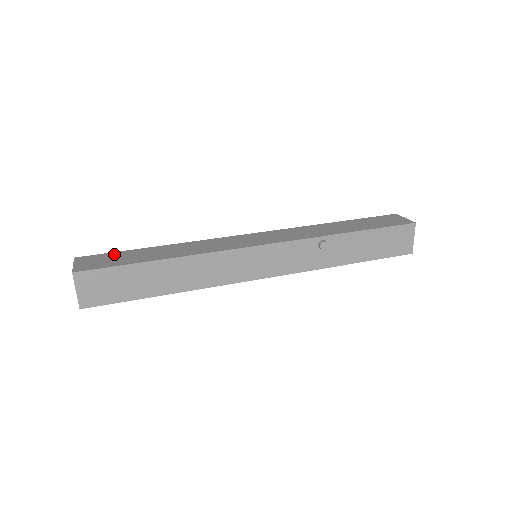
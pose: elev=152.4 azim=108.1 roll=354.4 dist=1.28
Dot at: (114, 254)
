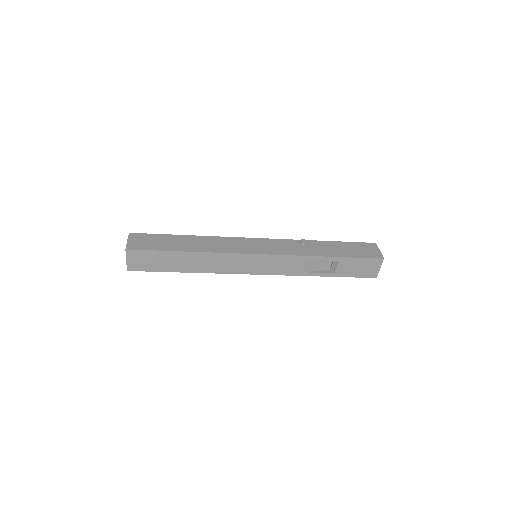
Dot at: occluded
